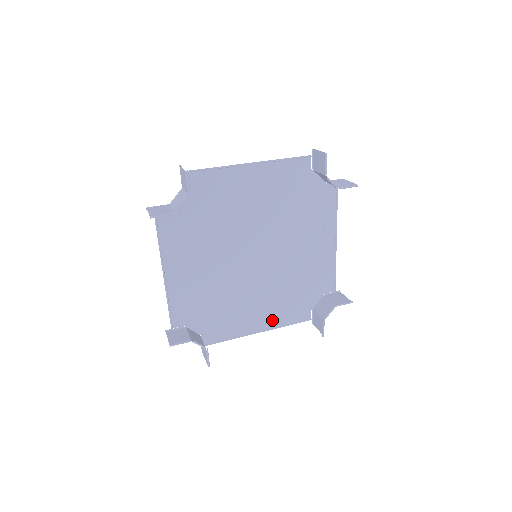
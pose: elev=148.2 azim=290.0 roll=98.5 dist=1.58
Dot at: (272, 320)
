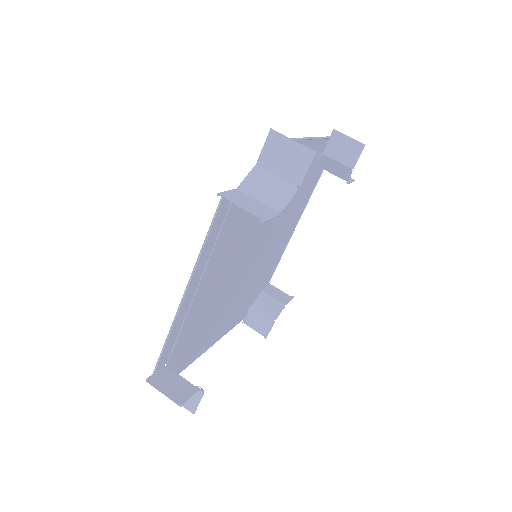
Dot at: (225, 328)
